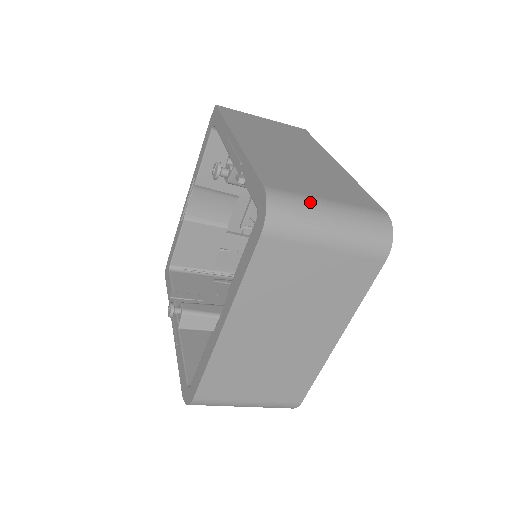
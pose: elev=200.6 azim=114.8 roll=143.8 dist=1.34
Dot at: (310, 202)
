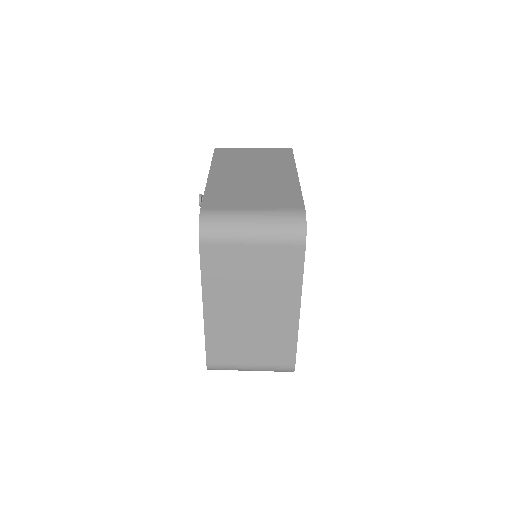
Dot at: (234, 214)
